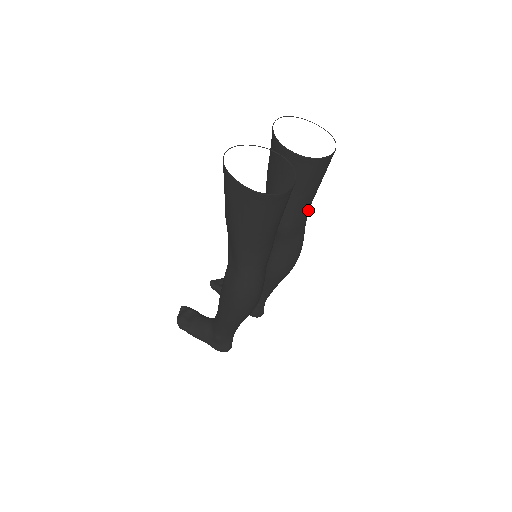
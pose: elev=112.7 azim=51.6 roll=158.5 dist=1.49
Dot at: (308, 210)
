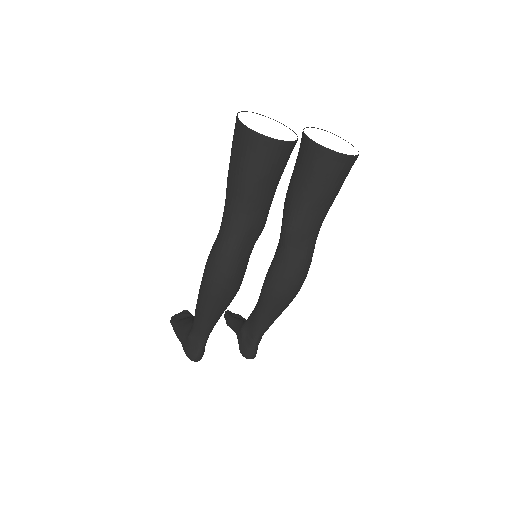
Dot at: (317, 221)
